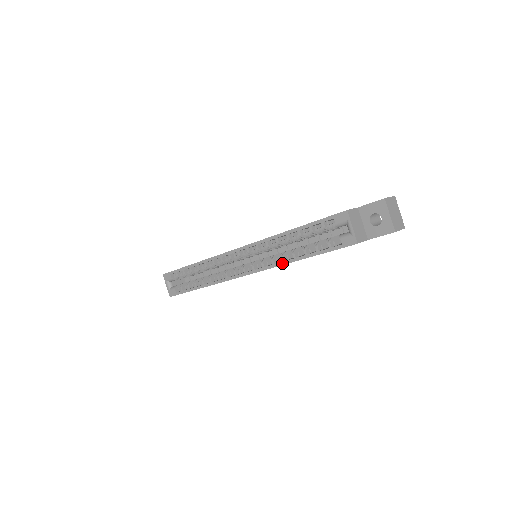
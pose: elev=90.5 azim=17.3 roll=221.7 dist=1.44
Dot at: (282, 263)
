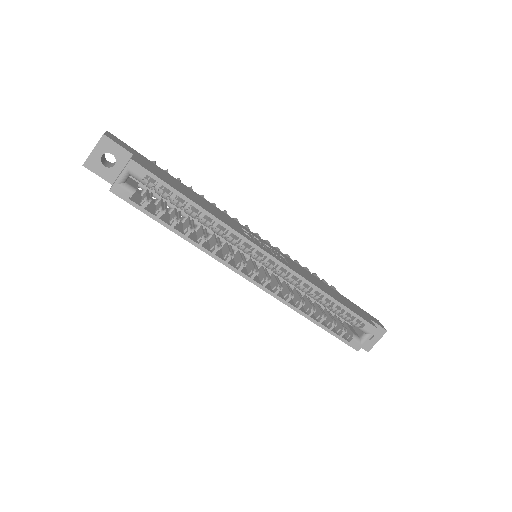
Dot at: (295, 309)
